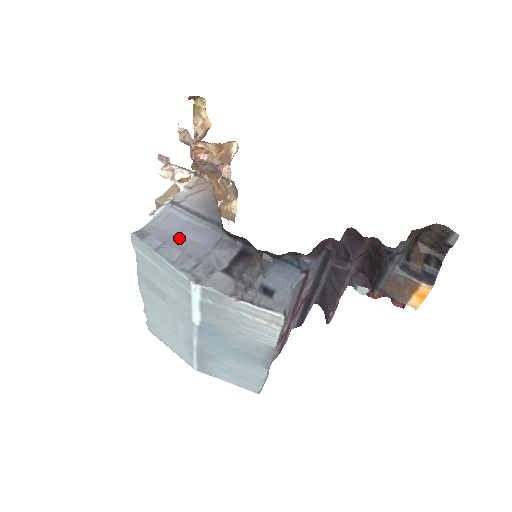
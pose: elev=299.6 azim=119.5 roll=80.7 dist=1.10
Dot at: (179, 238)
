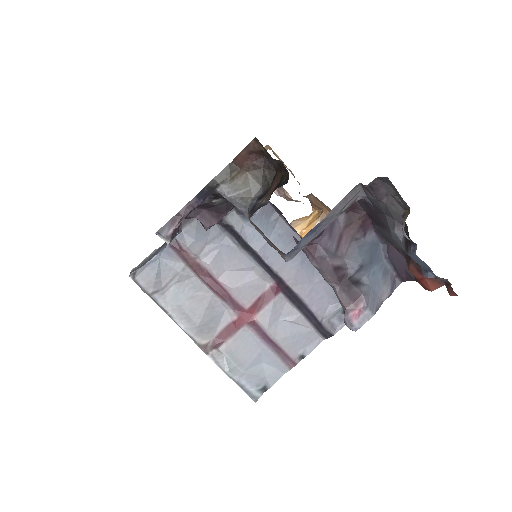
Dot at: occluded
